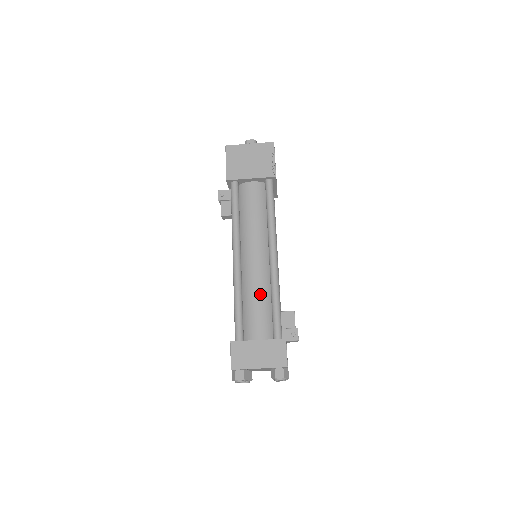
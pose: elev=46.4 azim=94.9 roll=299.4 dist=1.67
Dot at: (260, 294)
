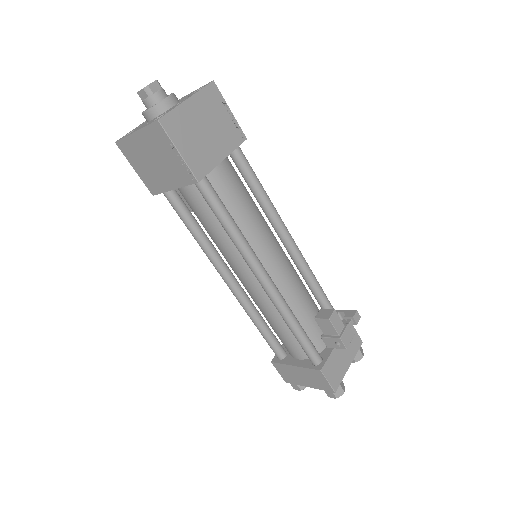
Dot at: (275, 319)
